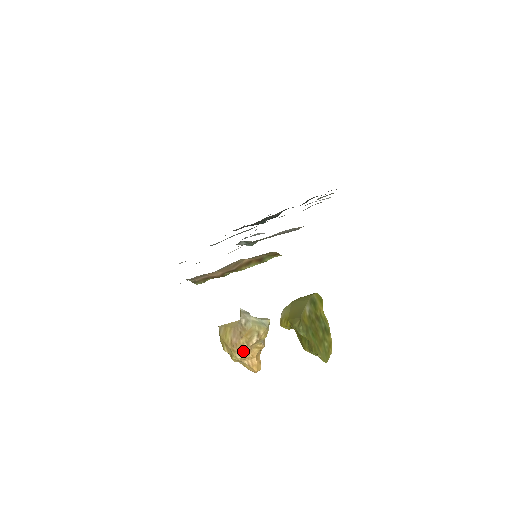
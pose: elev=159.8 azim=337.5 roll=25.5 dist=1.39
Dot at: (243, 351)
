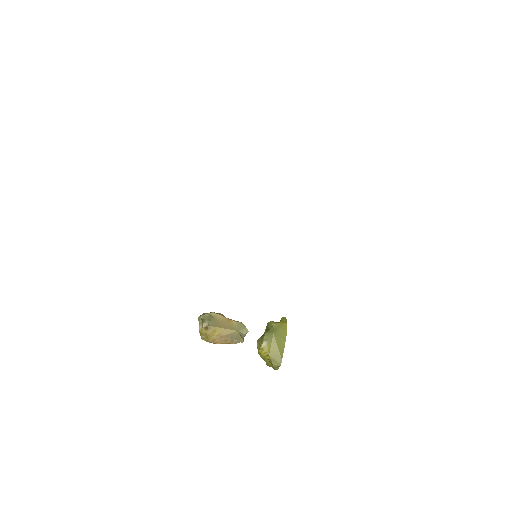
Dot at: occluded
